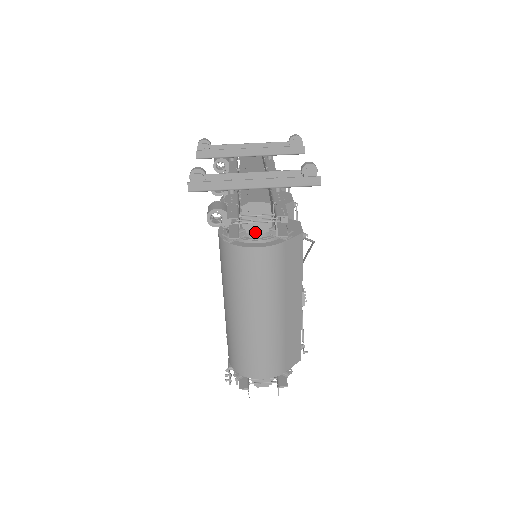
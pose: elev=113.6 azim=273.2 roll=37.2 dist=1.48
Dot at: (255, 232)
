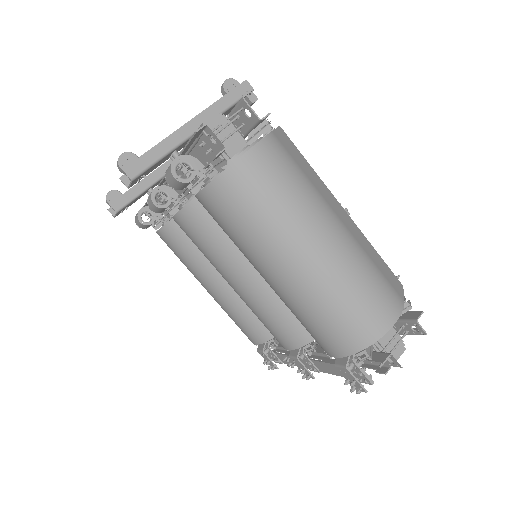
Dot at: (235, 154)
